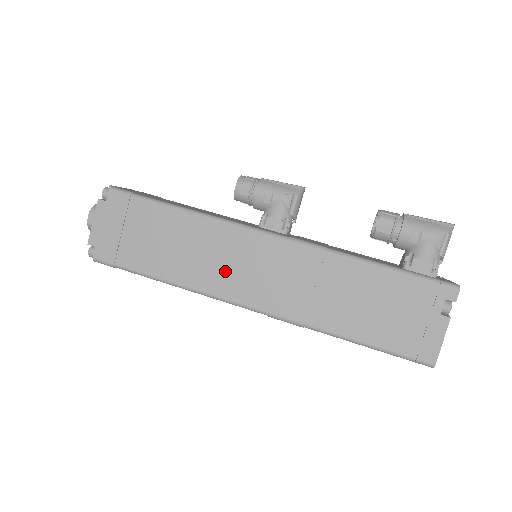
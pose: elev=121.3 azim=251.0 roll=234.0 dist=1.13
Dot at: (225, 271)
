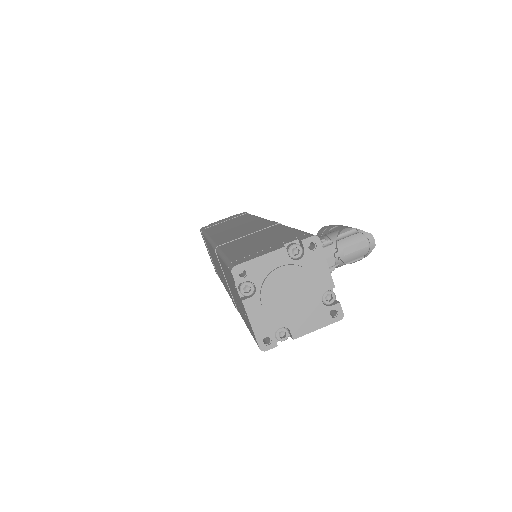
Dot at: (230, 230)
